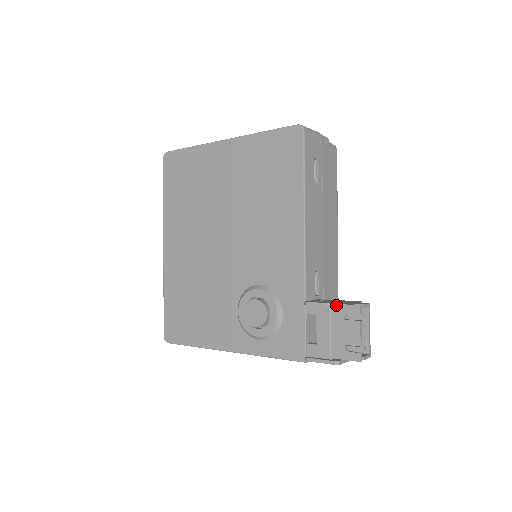
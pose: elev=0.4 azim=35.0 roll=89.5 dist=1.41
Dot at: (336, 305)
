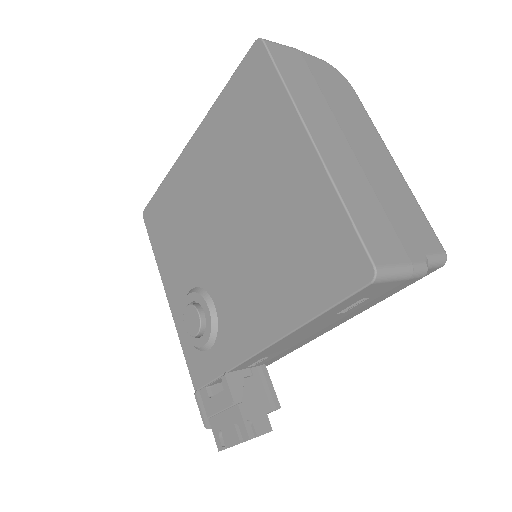
Dot at: (239, 411)
